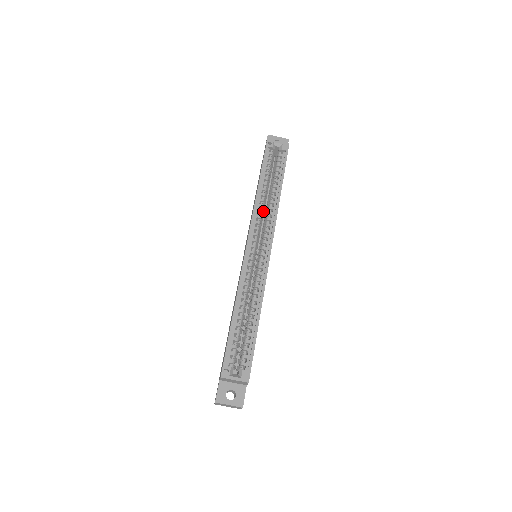
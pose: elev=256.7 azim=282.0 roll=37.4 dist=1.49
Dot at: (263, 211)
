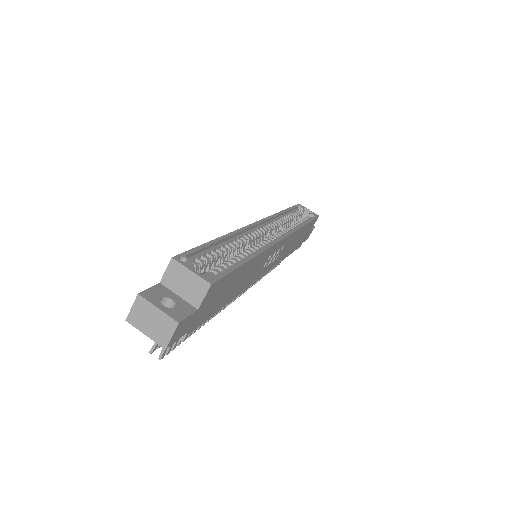
Dot at: (280, 229)
